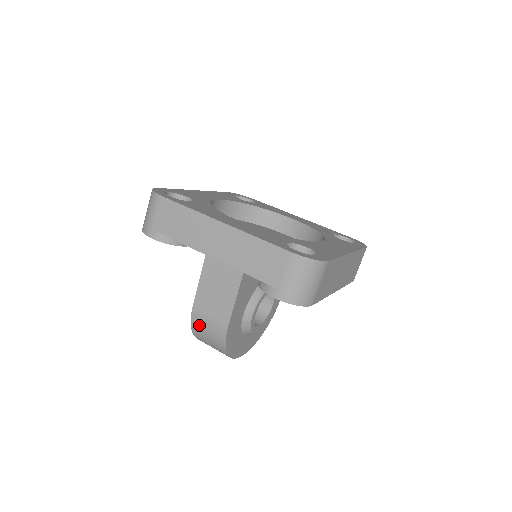
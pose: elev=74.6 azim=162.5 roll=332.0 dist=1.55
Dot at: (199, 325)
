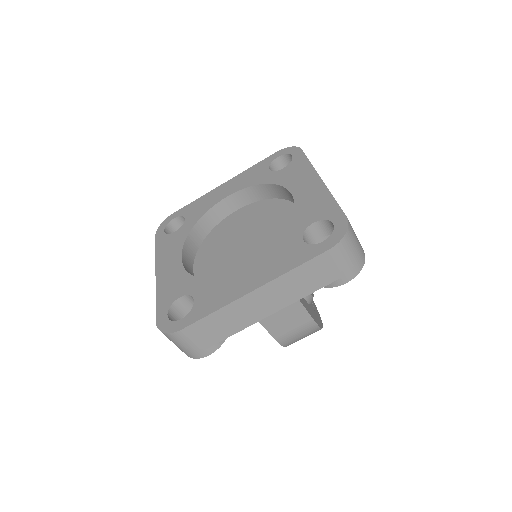
Dot at: (291, 341)
